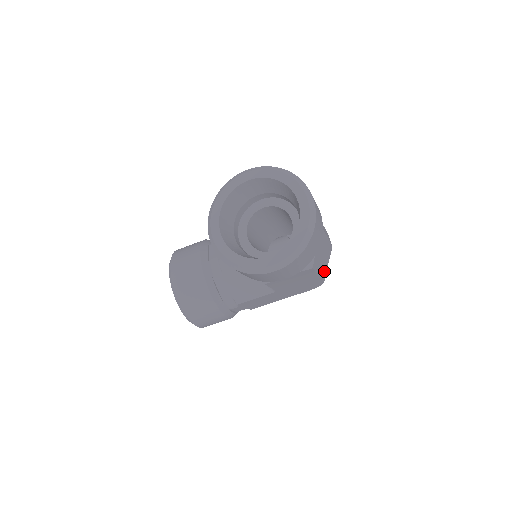
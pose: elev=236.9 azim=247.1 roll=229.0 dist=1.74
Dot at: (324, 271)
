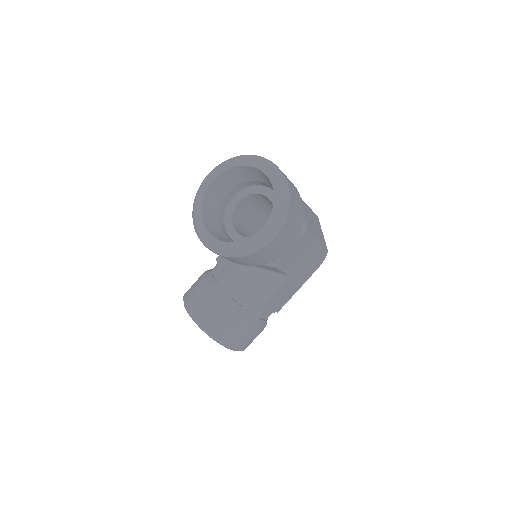
Dot at: (322, 238)
